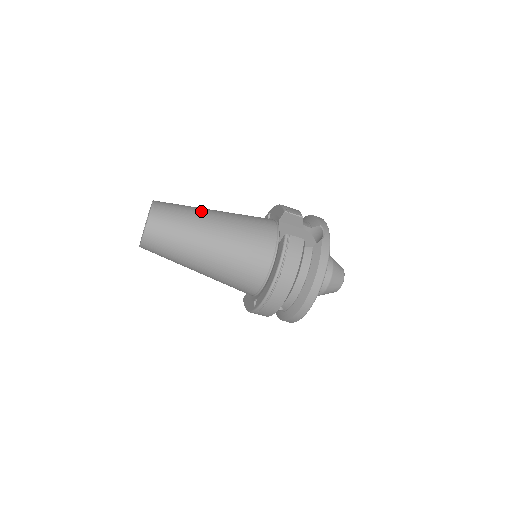
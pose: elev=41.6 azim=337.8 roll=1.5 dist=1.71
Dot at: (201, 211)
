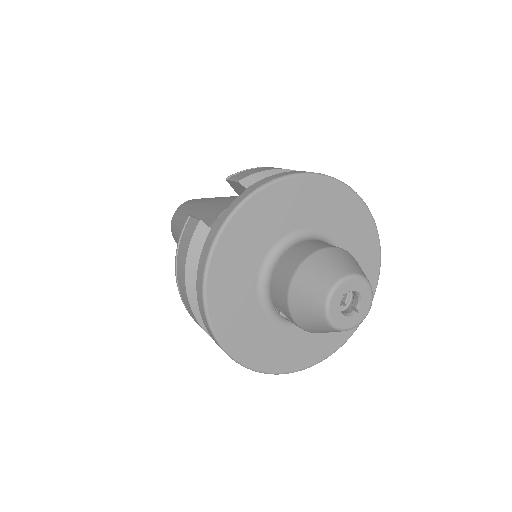
Dot at: (200, 202)
